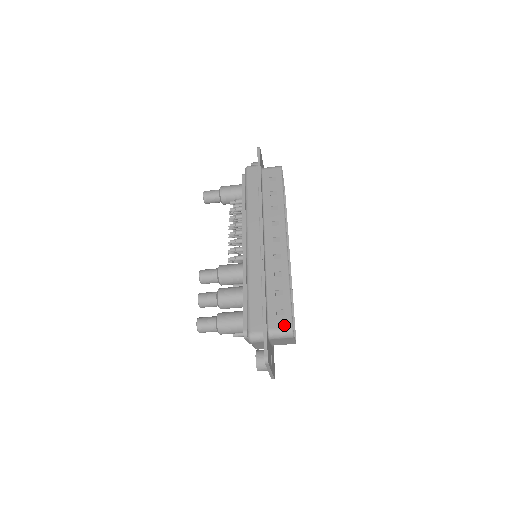
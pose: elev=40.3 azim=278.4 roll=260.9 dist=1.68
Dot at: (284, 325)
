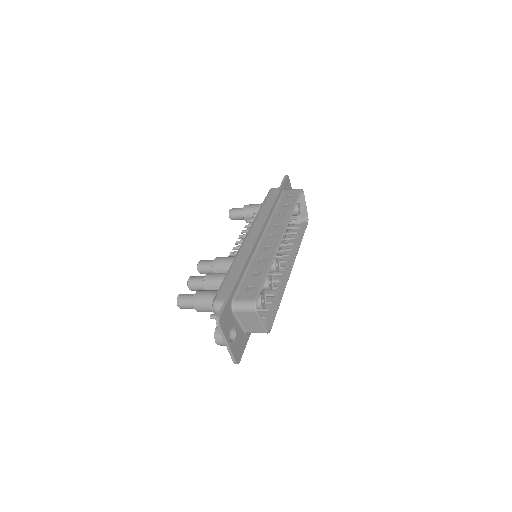
Dot at: (249, 298)
